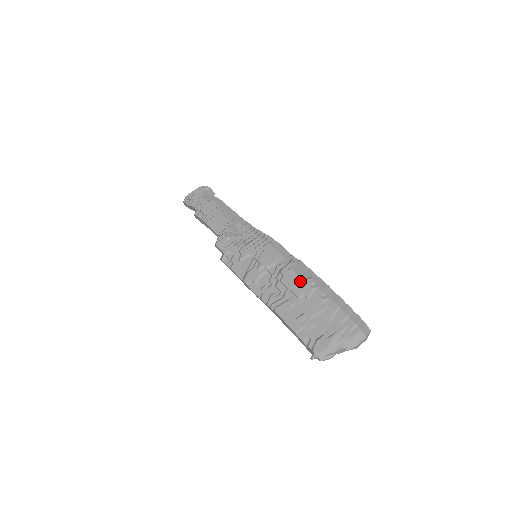
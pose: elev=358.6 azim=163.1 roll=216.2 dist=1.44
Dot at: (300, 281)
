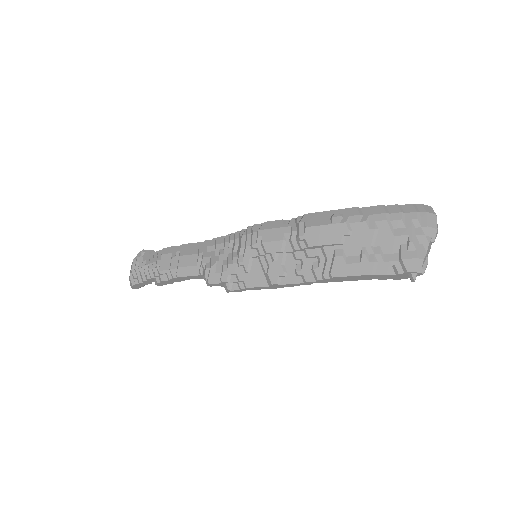
Dot at: (327, 228)
